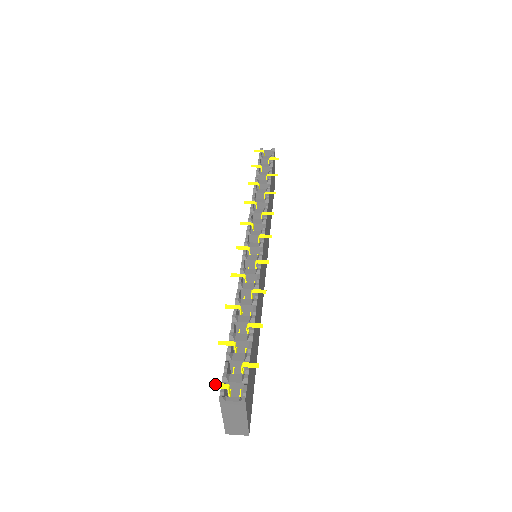
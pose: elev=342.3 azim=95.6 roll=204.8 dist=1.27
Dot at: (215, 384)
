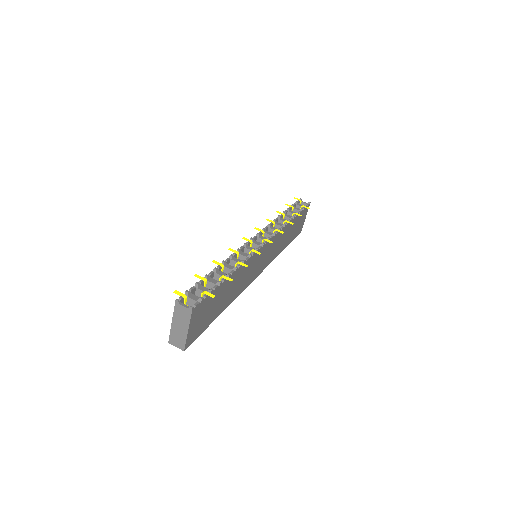
Dot at: (178, 292)
